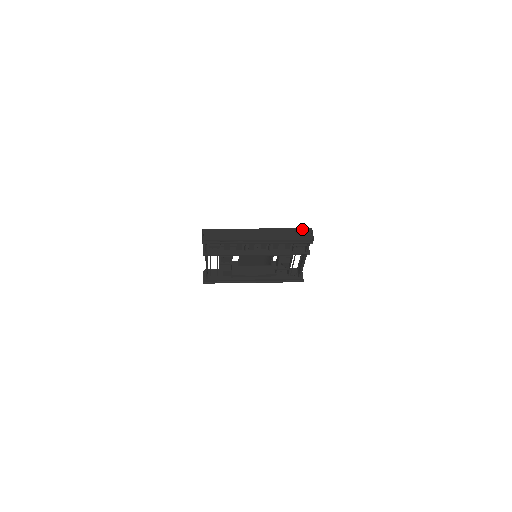
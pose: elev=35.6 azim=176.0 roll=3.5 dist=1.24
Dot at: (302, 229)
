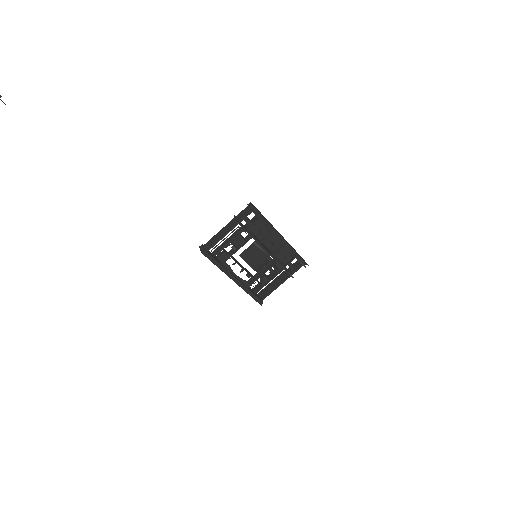
Dot at: occluded
